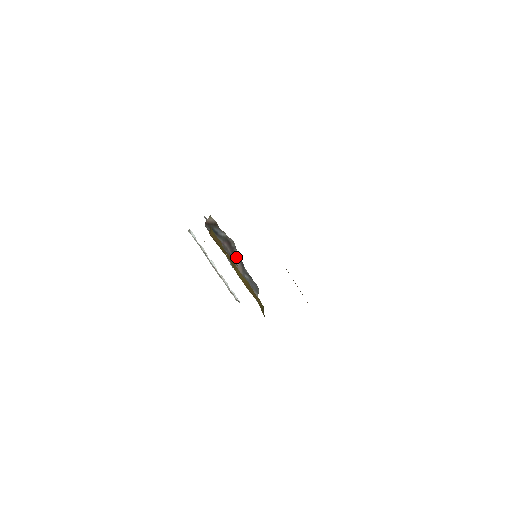
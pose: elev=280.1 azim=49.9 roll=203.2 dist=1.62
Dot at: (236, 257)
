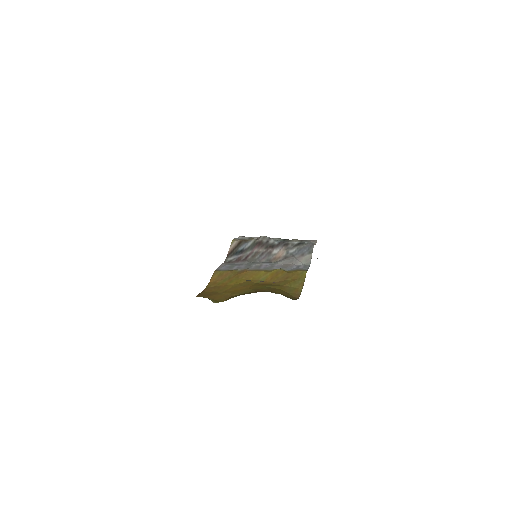
Dot at: (274, 246)
